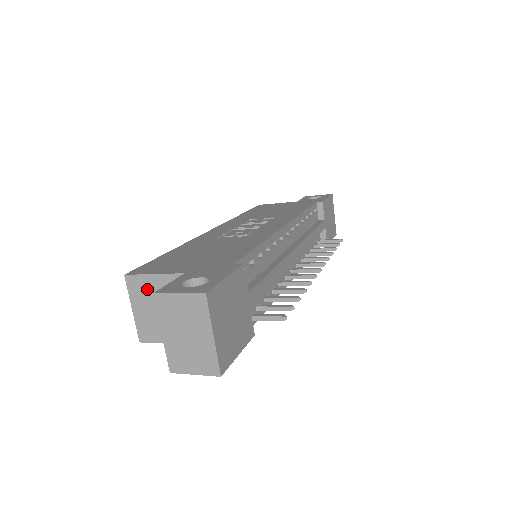
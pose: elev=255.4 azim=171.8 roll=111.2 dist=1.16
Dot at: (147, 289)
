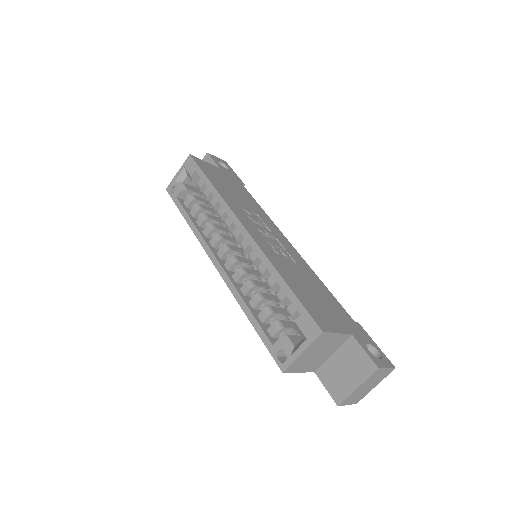
Dot at: (325, 341)
